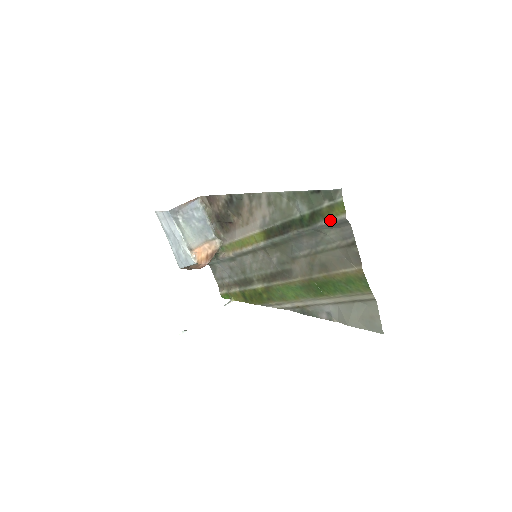
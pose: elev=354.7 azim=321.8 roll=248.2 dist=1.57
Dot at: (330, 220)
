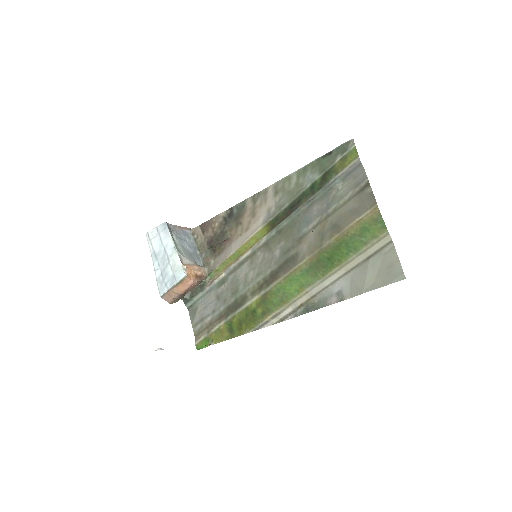
Dot at: (343, 171)
